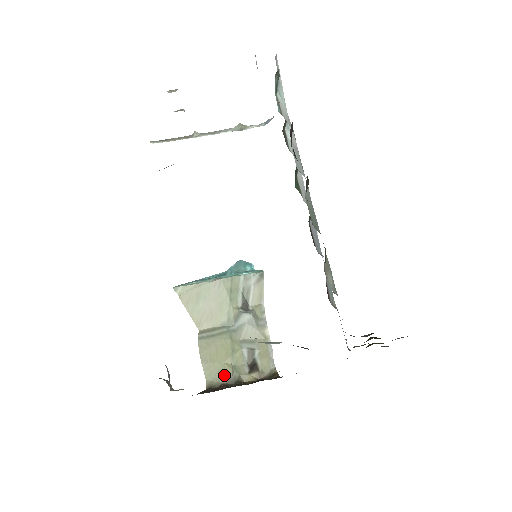
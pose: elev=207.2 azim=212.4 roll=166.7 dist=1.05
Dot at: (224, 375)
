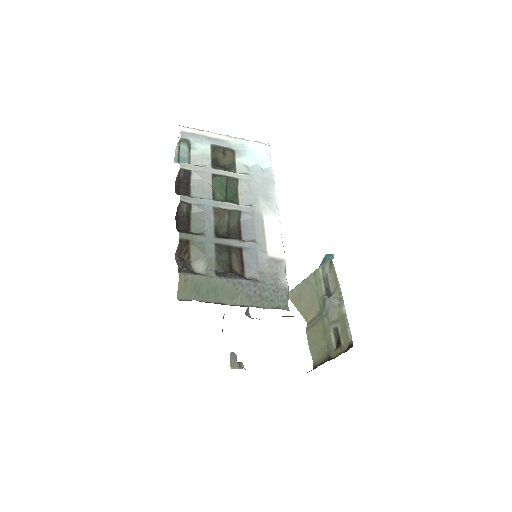
Dot at: (322, 355)
